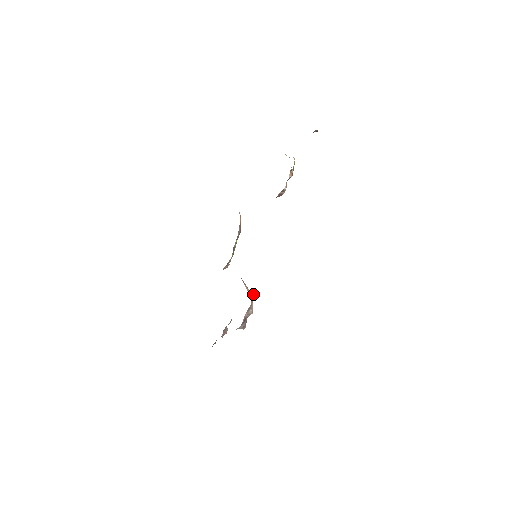
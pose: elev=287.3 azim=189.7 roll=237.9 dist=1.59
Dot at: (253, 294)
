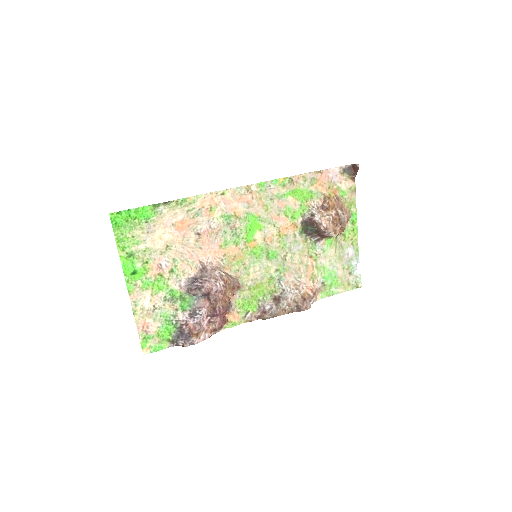
Dot at: (223, 272)
